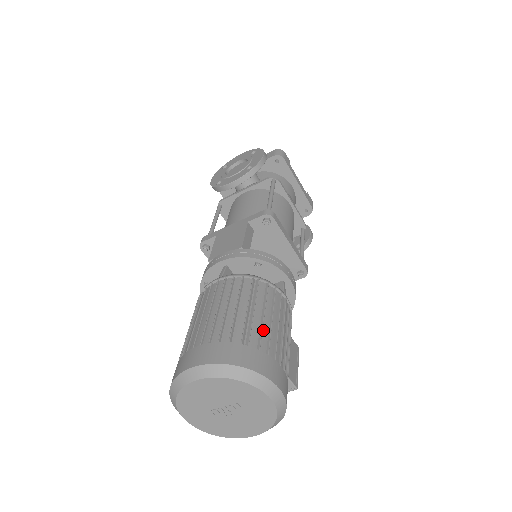
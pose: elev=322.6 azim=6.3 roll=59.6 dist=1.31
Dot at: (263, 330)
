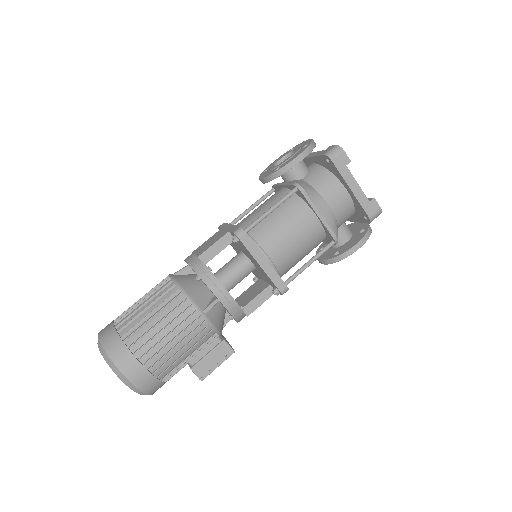
Dot at: (147, 334)
